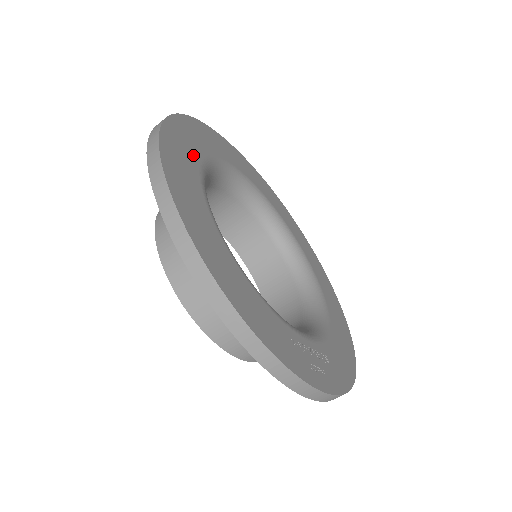
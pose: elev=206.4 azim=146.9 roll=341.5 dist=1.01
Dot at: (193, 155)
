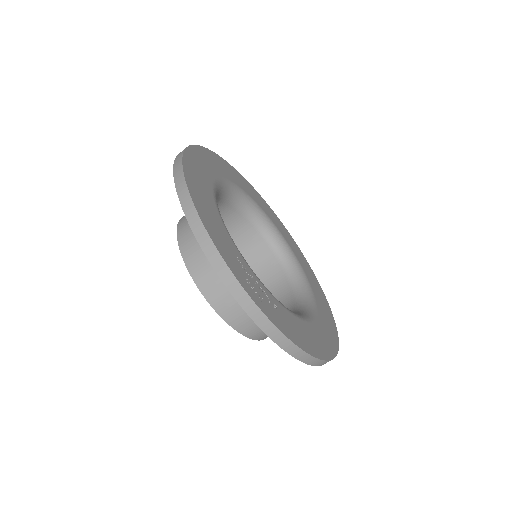
Dot at: (224, 173)
